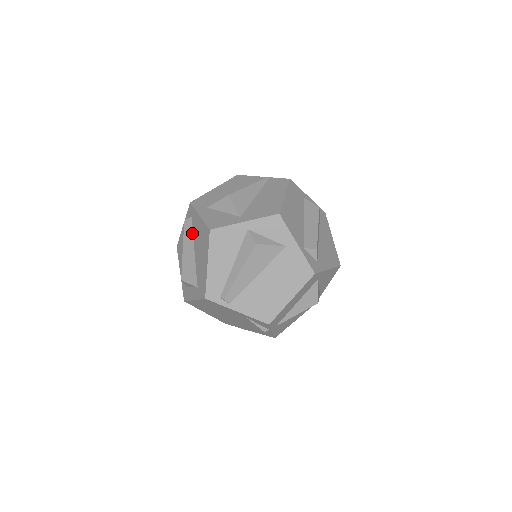
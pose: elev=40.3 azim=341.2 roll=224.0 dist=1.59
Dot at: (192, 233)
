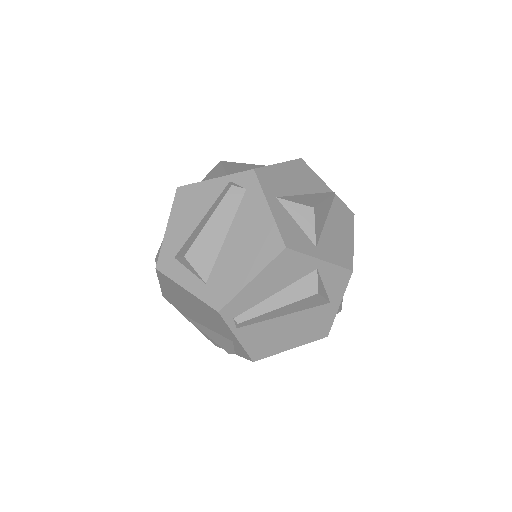
Dot at: (236, 211)
